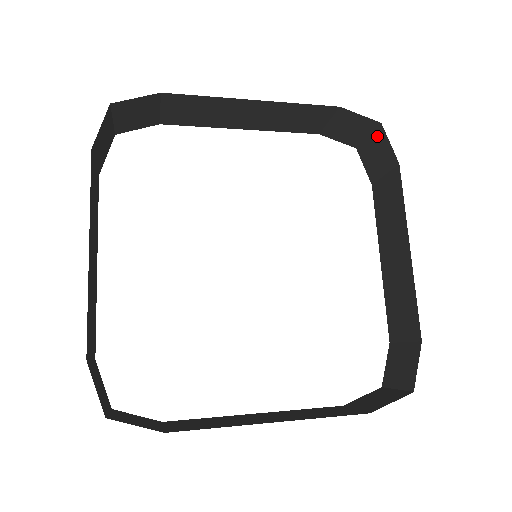
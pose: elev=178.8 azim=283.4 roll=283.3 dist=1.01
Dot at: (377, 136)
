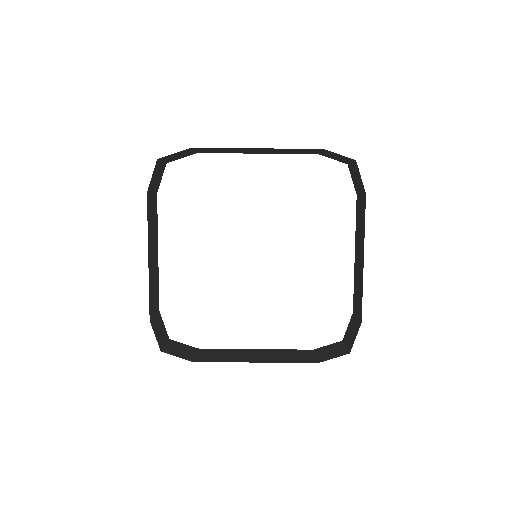
Dot at: (355, 167)
